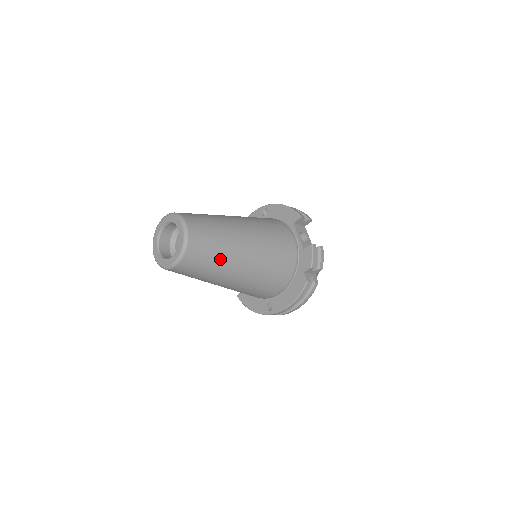
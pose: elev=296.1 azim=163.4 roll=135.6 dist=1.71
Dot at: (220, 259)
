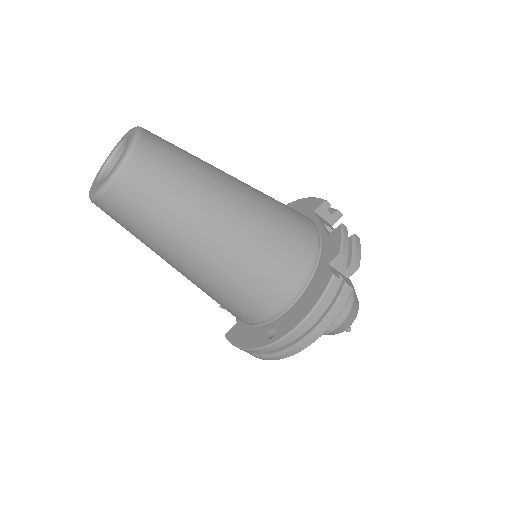
Dot at: (188, 194)
